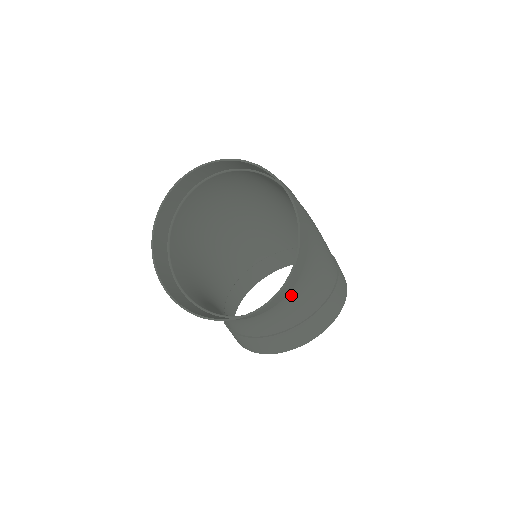
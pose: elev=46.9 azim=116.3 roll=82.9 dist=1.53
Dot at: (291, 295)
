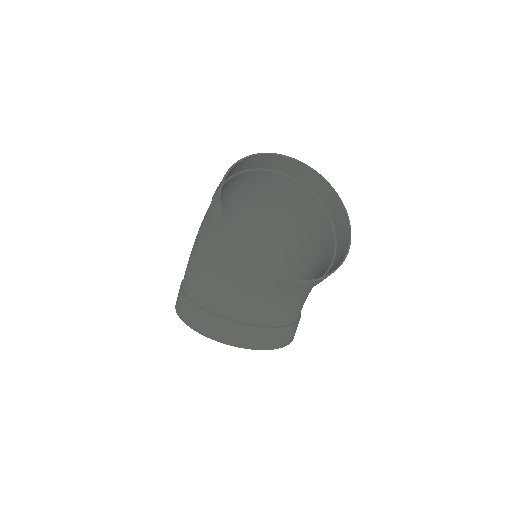
Dot at: (303, 293)
